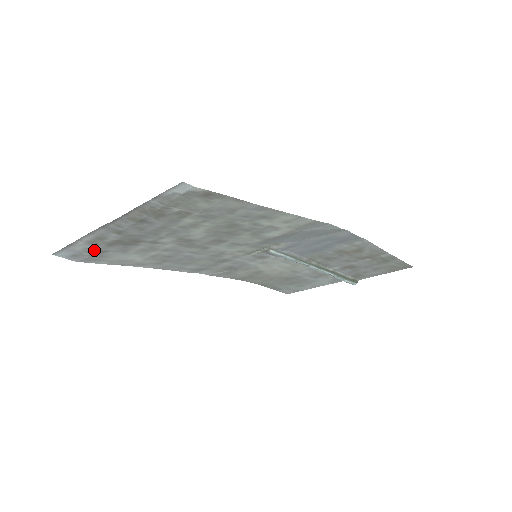
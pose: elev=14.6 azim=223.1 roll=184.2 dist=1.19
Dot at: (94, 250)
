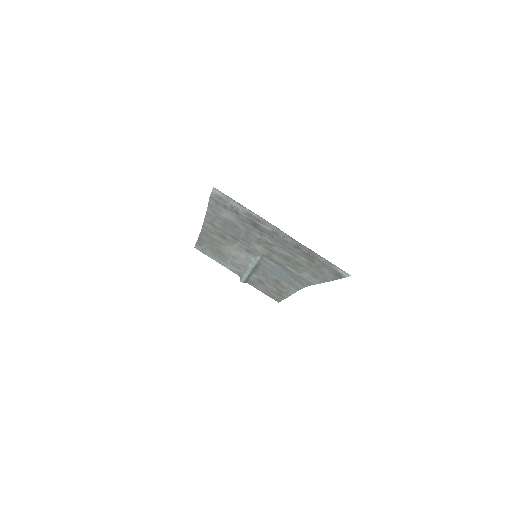
Dot at: (237, 210)
